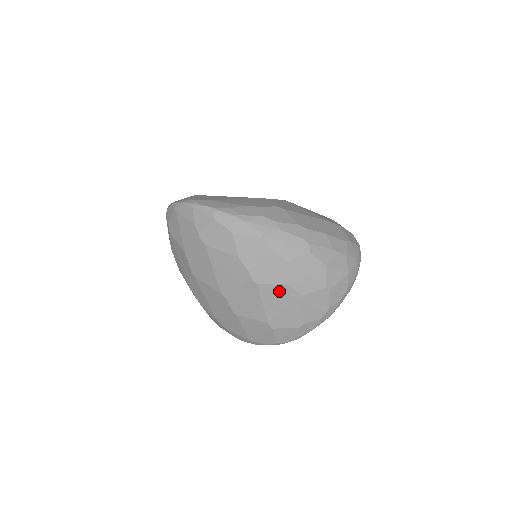
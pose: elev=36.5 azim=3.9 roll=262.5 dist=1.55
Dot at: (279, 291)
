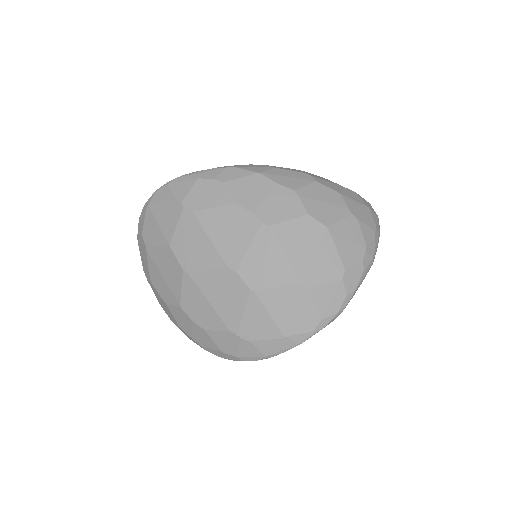
Dot at: (299, 228)
